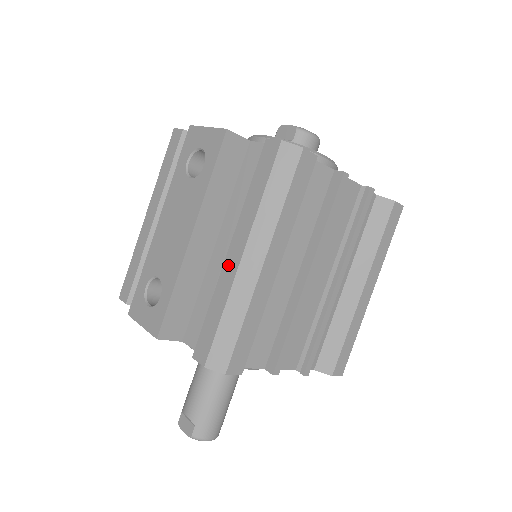
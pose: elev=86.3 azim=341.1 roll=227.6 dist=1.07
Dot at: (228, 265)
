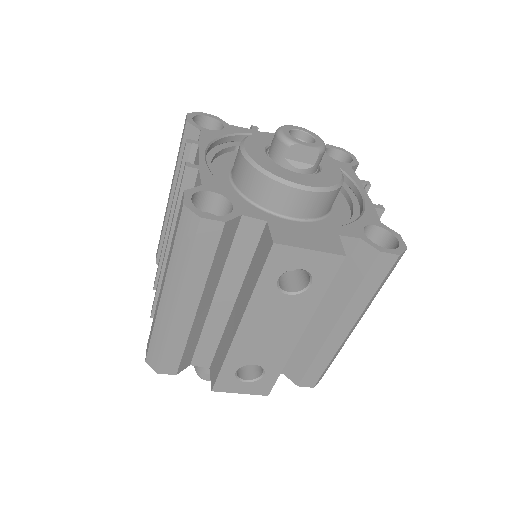
Dot at: (334, 337)
